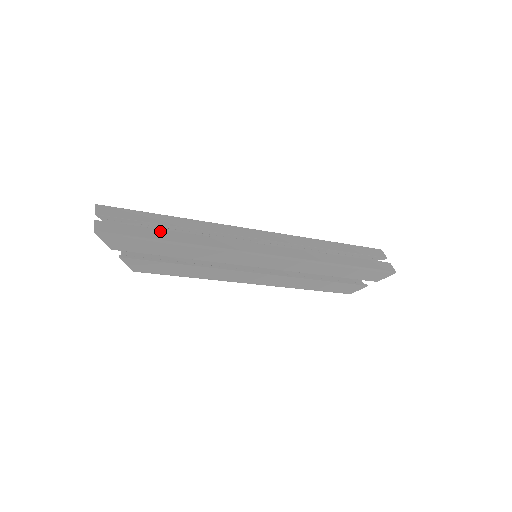
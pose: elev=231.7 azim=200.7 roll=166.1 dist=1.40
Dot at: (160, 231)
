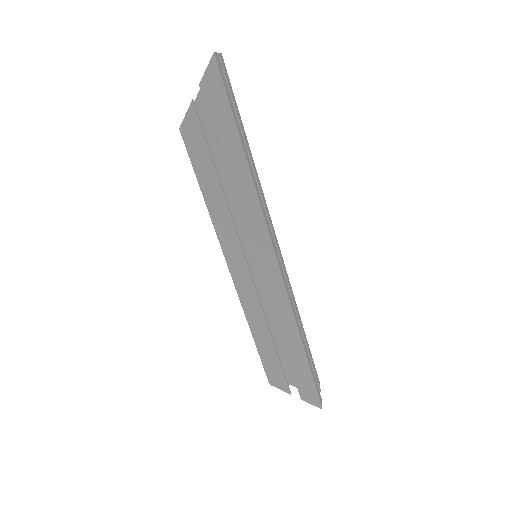
Dot at: occluded
